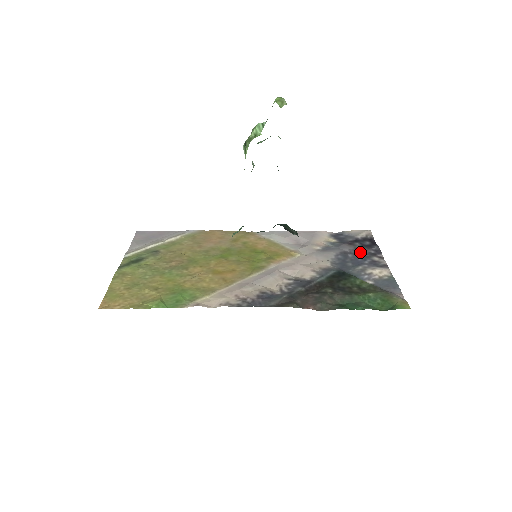
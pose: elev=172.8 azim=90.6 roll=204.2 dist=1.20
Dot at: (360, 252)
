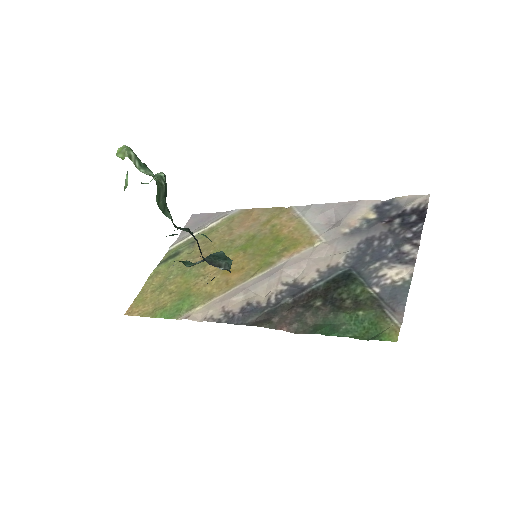
Dot at: (391, 237)
